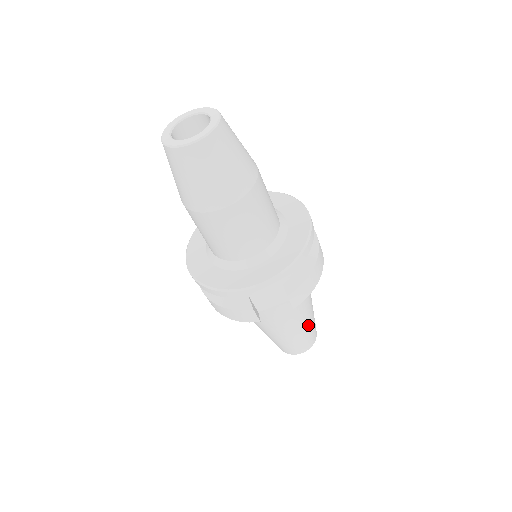
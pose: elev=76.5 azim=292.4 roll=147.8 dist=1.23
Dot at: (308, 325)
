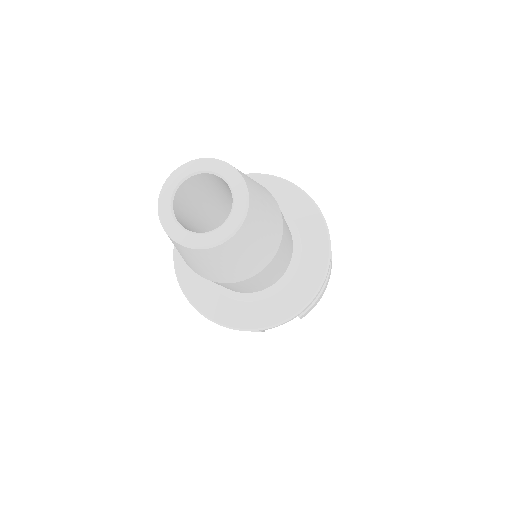
Dot at: occluded
